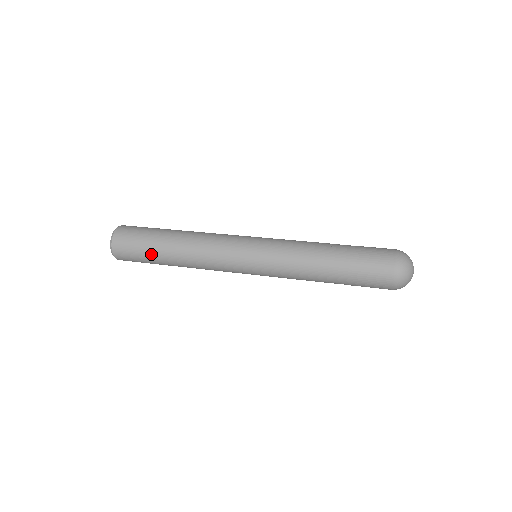
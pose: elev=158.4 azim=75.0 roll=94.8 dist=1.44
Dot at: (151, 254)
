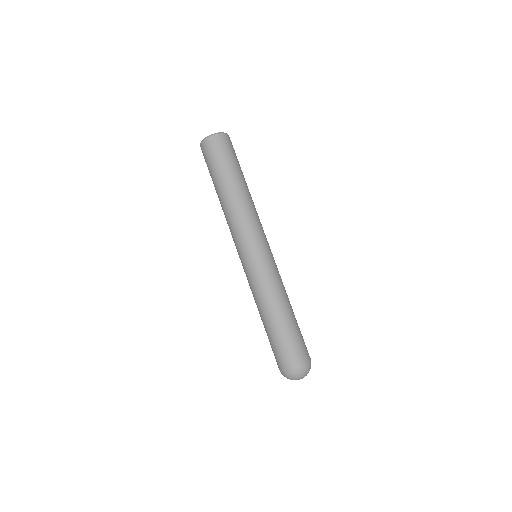
Dot at: (212, 178)
